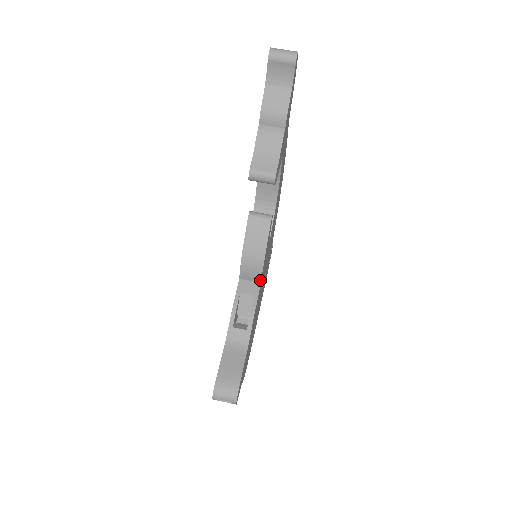
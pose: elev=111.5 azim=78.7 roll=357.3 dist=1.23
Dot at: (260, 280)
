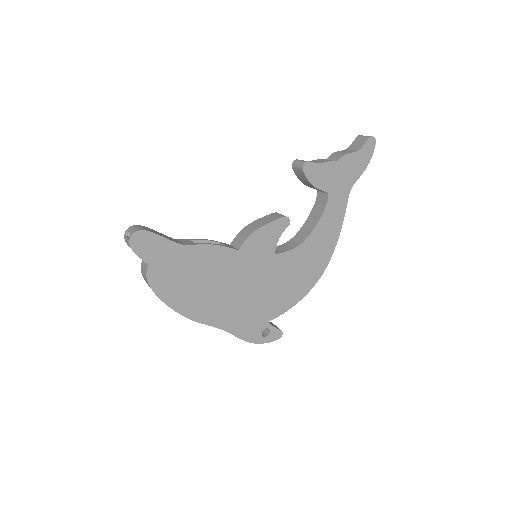
Dot at: (240, 247)
